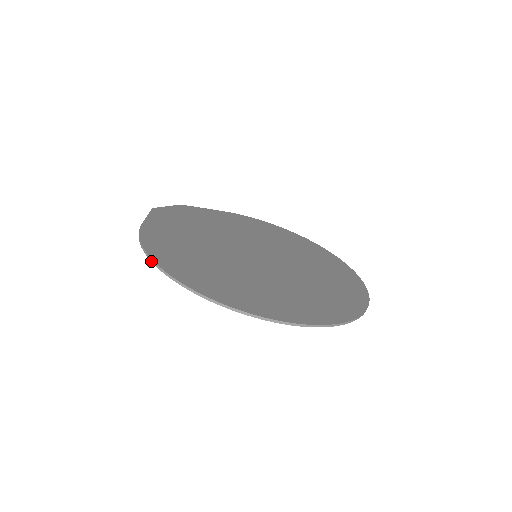
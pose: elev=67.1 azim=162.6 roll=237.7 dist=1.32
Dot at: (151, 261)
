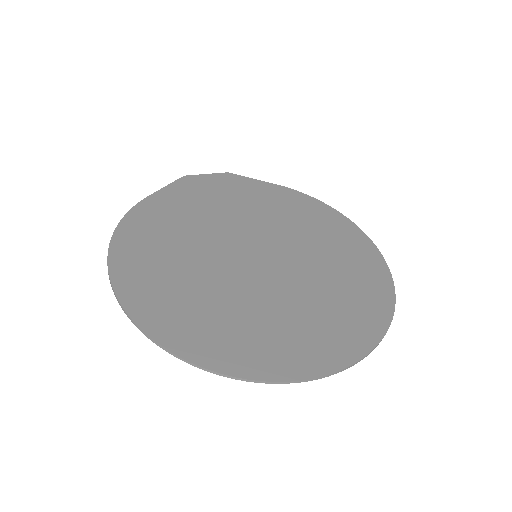
Dot at: (109, 246)
